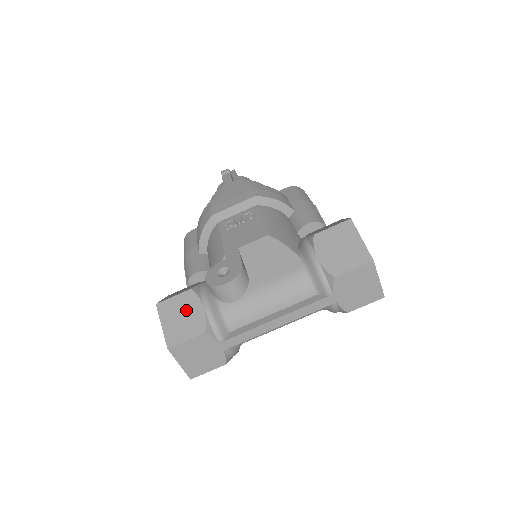
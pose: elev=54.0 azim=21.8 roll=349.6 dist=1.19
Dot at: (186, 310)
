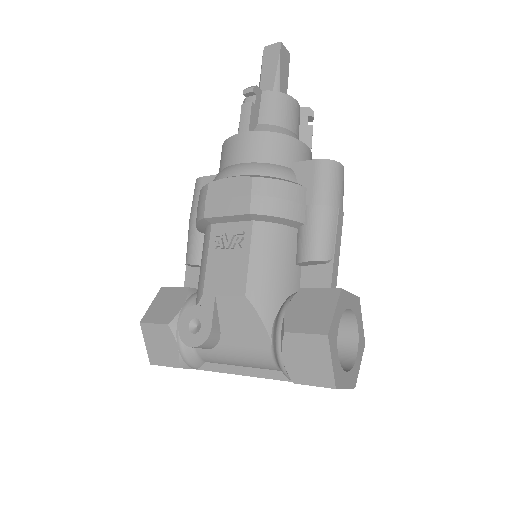
Dot at: (163, 341)
